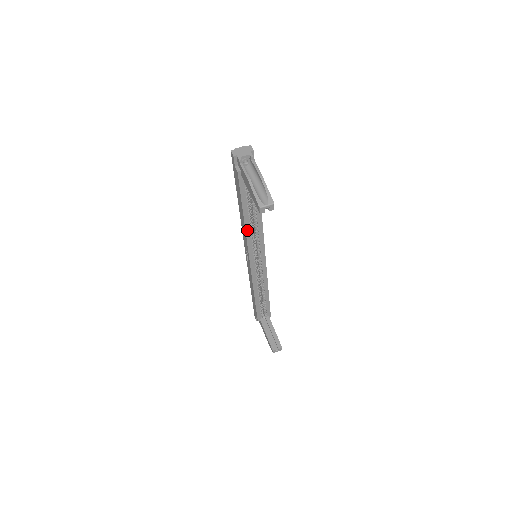
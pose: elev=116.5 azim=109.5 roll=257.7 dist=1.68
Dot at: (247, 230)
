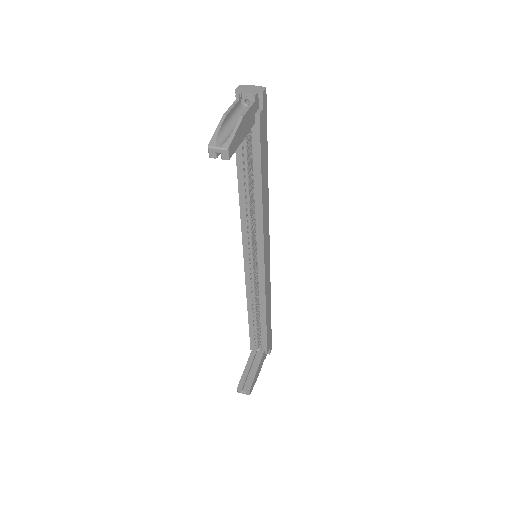
Dot at: (242, 208)
